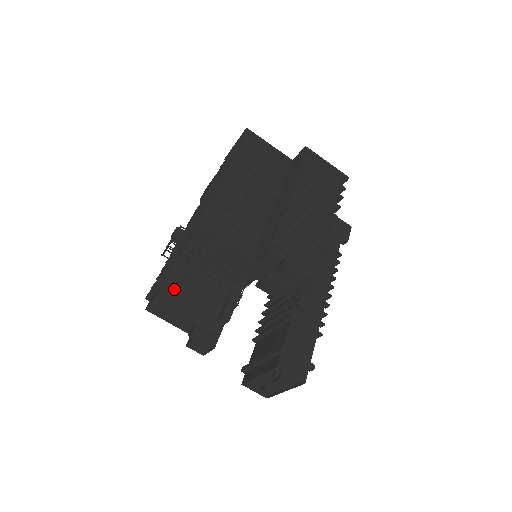
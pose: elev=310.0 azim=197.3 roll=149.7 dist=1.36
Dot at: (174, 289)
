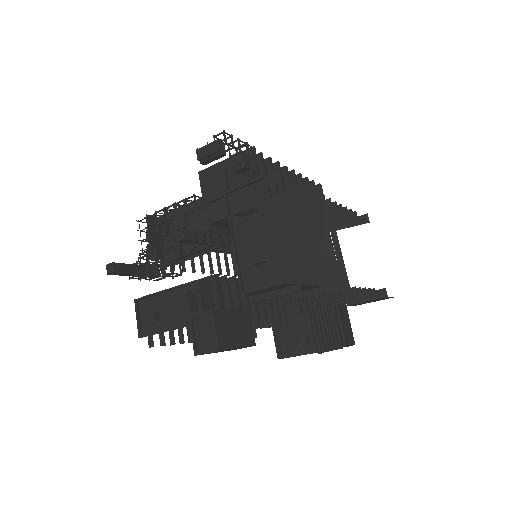
Dot at: occluded
